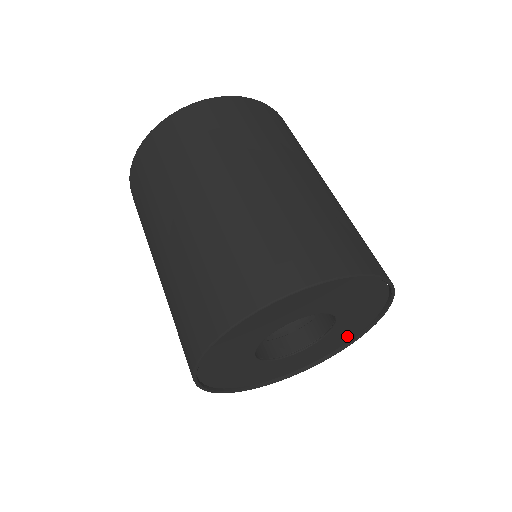
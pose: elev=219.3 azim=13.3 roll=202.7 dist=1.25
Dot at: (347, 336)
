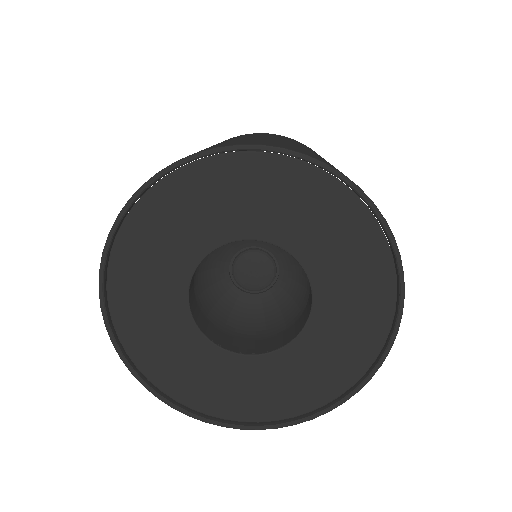
Dot at: (254, 404)
